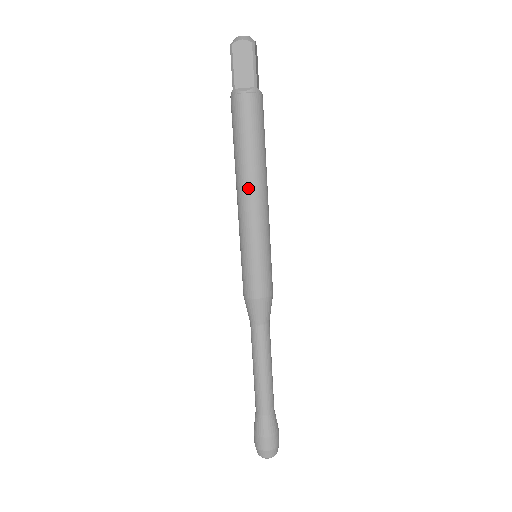
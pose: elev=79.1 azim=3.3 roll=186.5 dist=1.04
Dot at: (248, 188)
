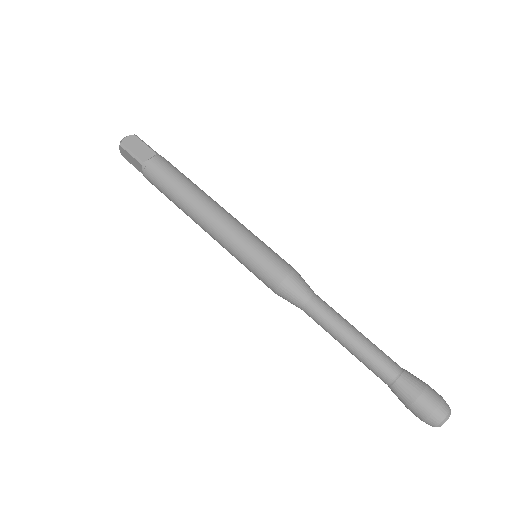
Dot at: (207, 207)
